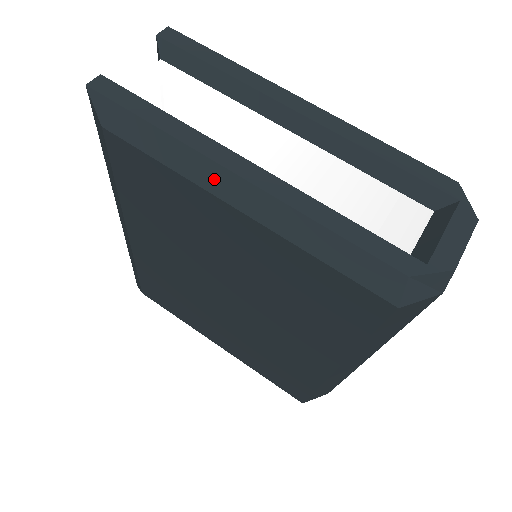
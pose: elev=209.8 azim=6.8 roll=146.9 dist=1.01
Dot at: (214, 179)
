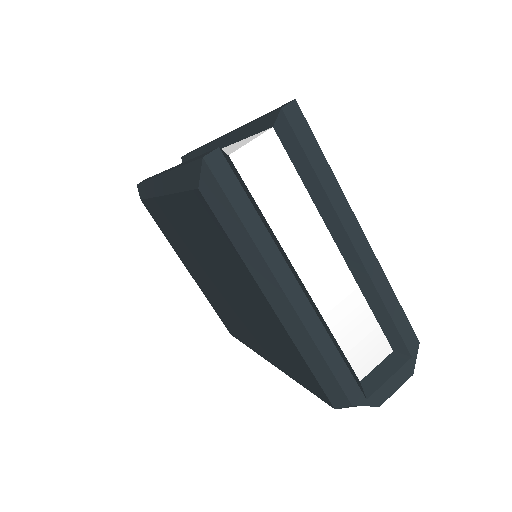
Dot at: (268, 285)
